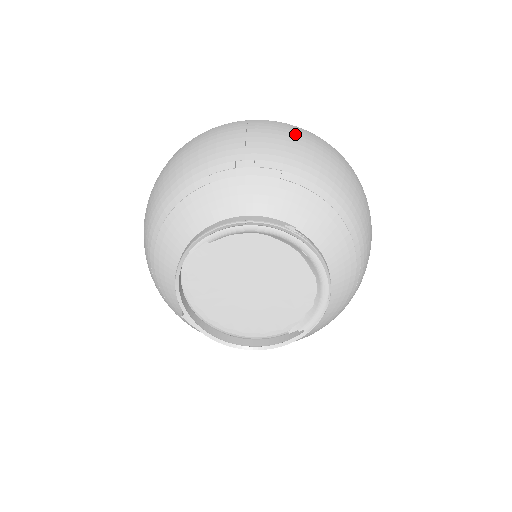
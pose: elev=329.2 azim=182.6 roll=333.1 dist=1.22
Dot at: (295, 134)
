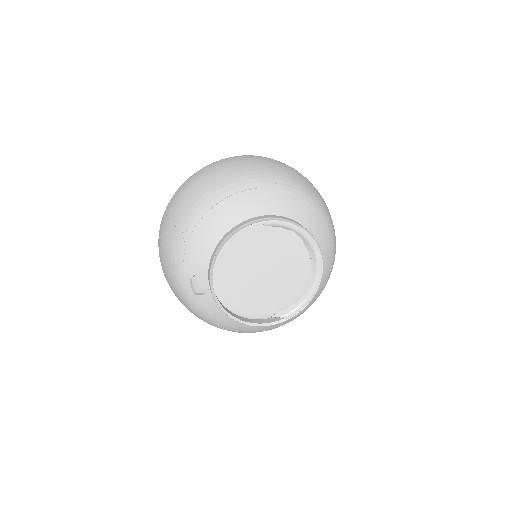
Dot at: occluded
